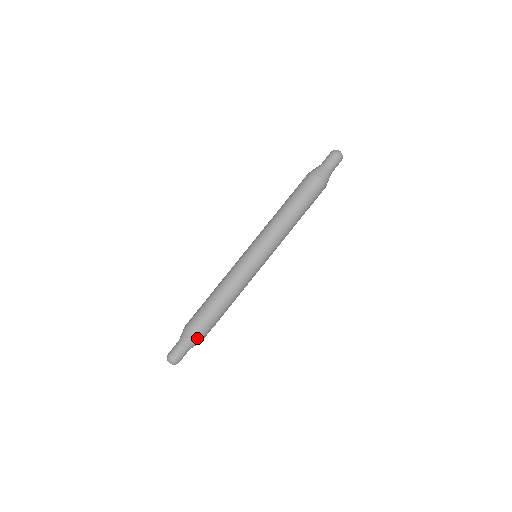
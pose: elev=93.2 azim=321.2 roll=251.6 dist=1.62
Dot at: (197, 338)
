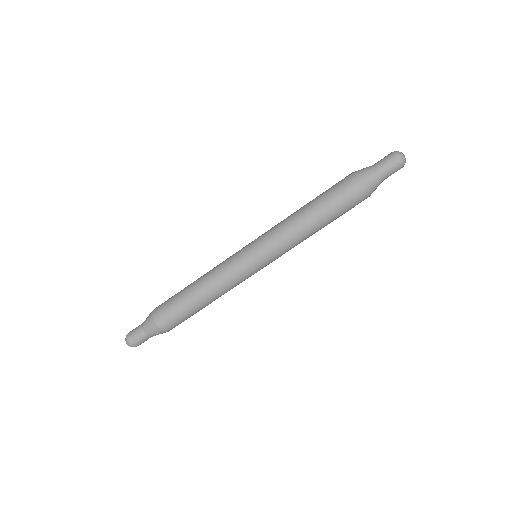
Dot at: (160, 328)
